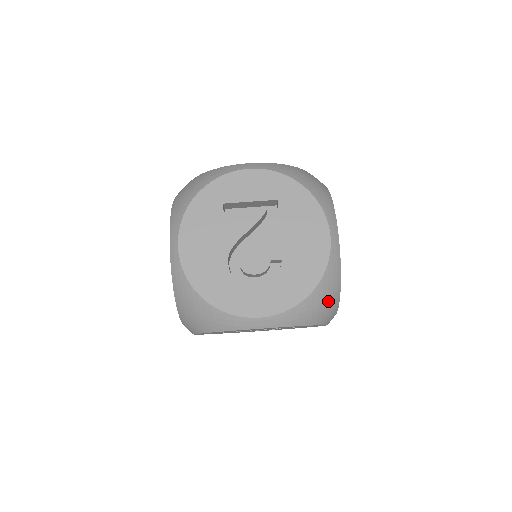
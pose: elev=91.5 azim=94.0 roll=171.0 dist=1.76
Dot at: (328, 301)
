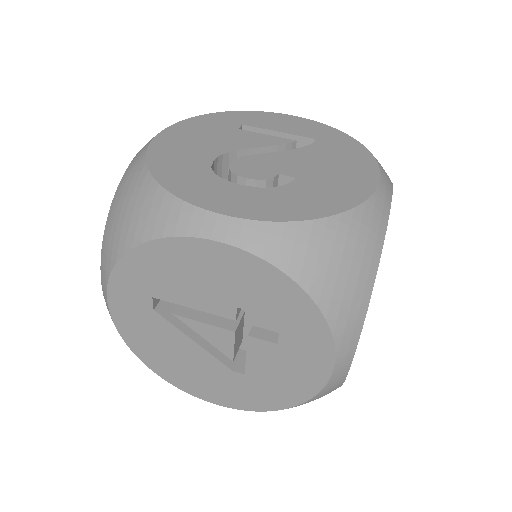
Dot at: (352, 264)
